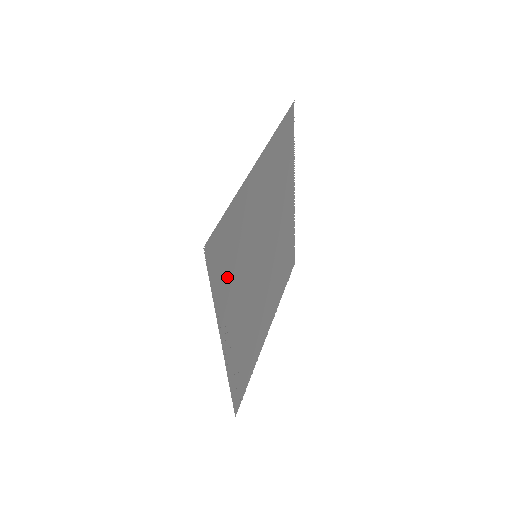
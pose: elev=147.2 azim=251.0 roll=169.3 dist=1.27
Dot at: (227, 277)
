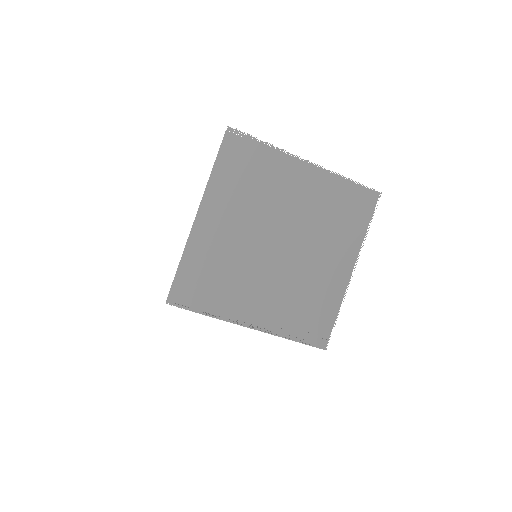
Dot at: (214, 295)
